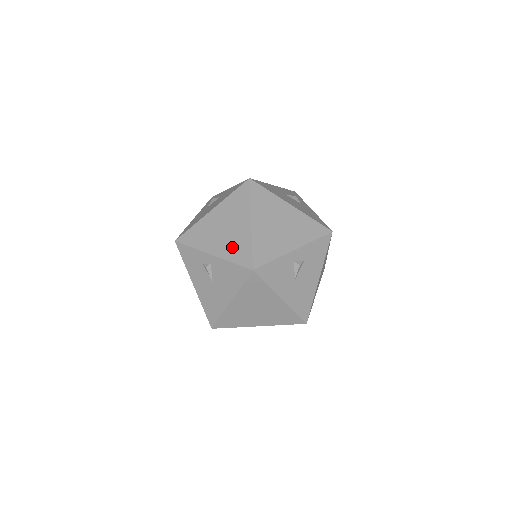
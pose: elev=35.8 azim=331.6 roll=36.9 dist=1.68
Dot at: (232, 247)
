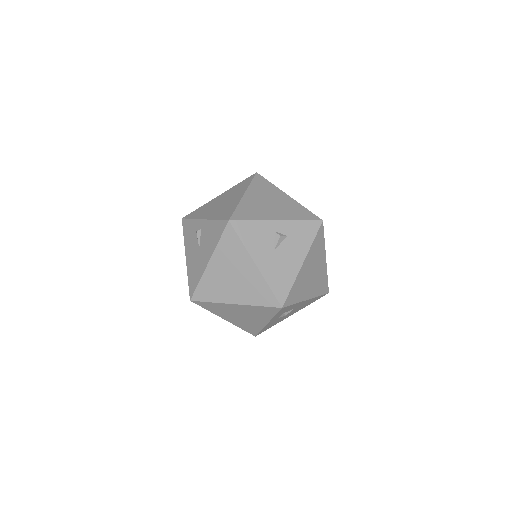
Dot at: (221, 211)
